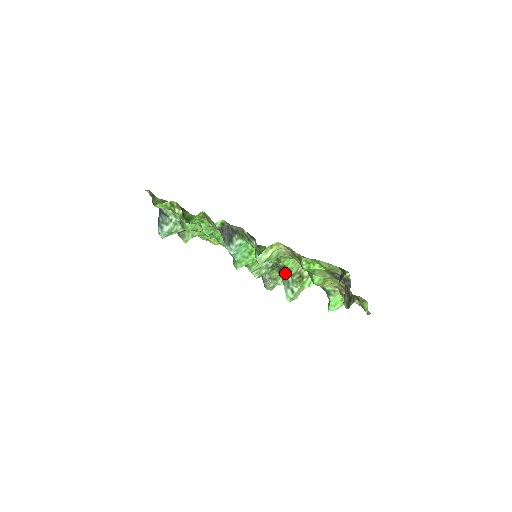
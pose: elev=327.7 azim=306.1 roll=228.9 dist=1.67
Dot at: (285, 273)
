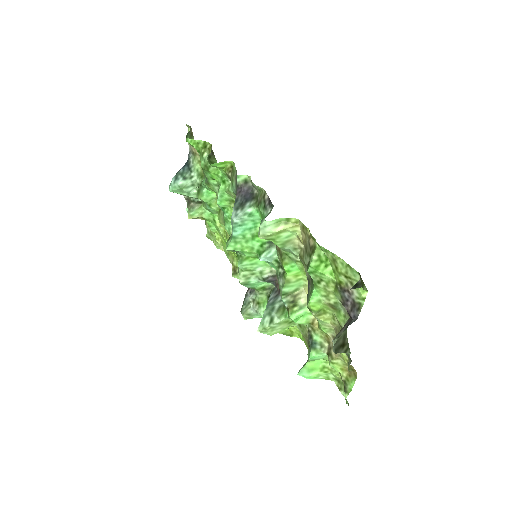
Dot at: (276, 297)
